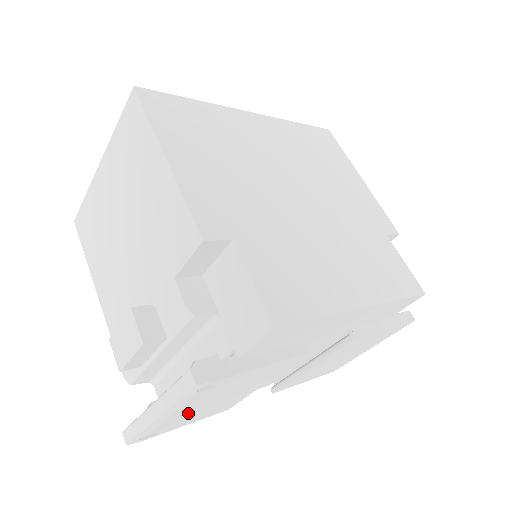
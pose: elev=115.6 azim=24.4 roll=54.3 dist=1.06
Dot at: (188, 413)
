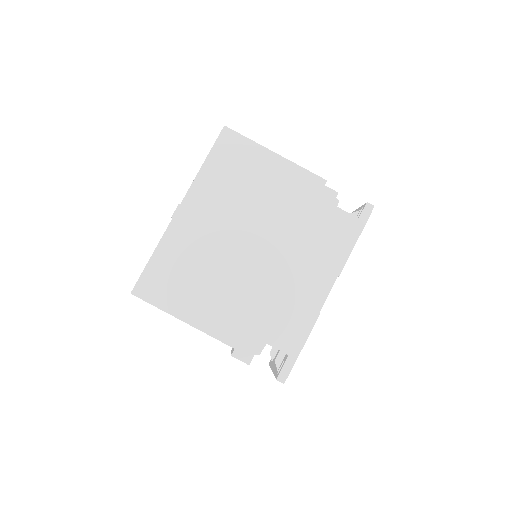
Dot at: occluded
